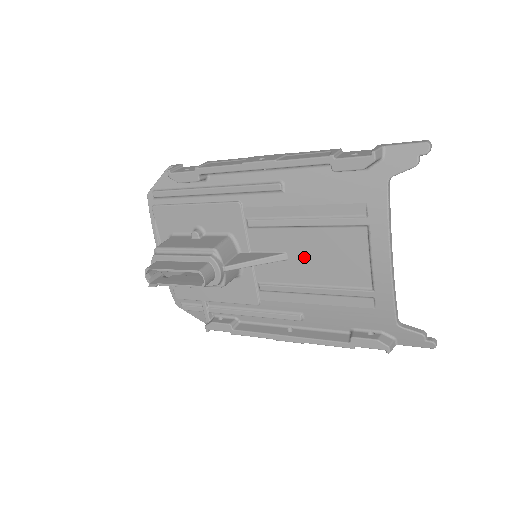
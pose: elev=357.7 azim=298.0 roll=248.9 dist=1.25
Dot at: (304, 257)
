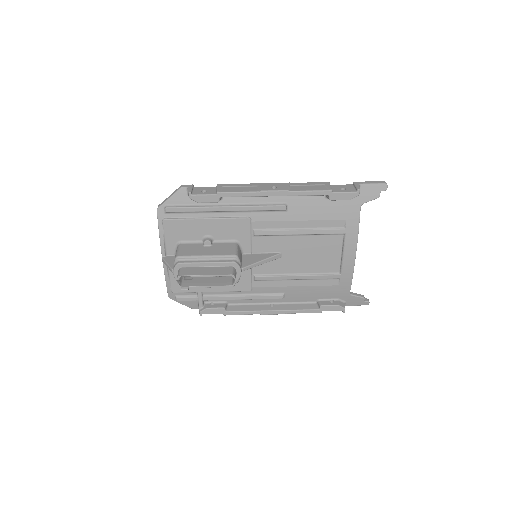
Dot at: (295, 255)
